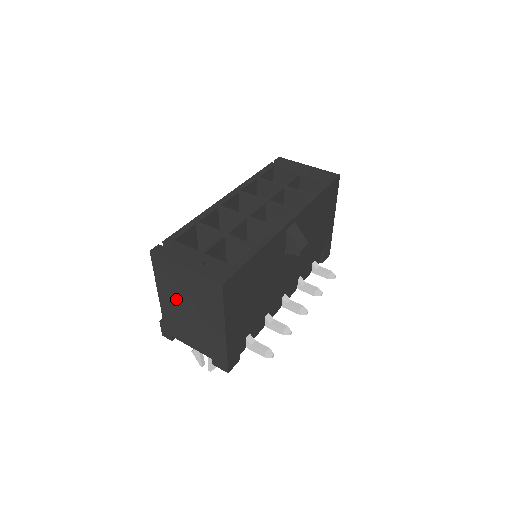
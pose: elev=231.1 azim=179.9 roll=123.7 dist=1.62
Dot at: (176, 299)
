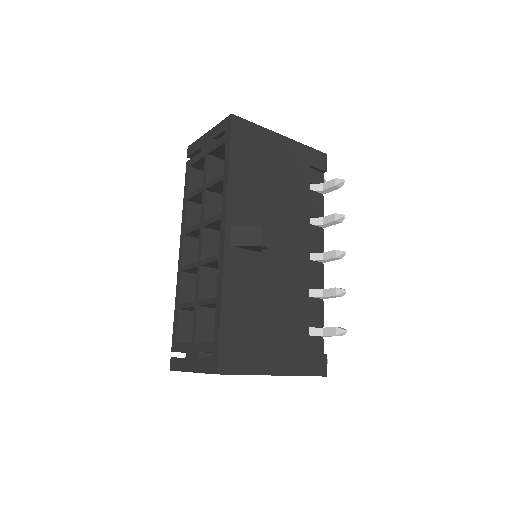
Dot at: occluded
